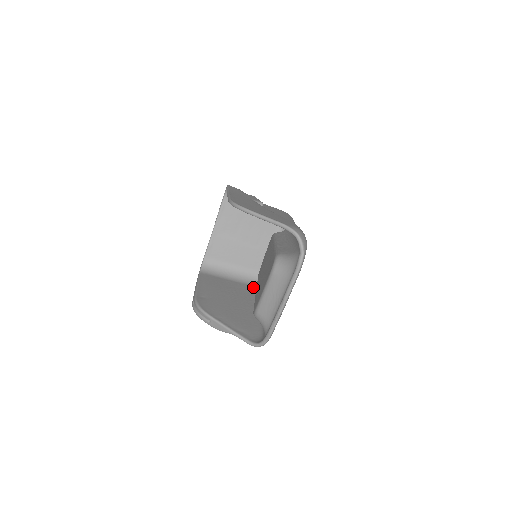
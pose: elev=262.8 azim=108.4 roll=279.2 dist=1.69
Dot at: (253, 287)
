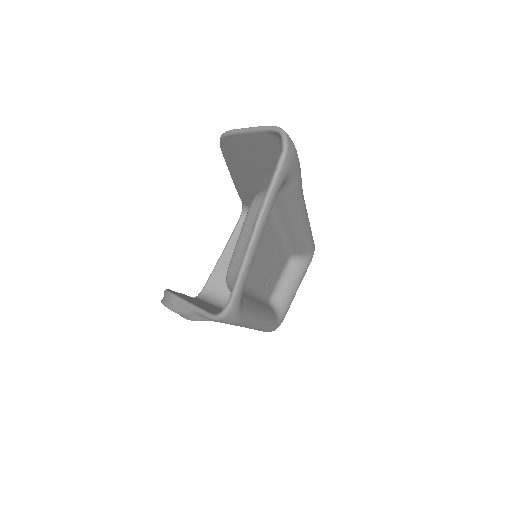
Dot at: occluded
